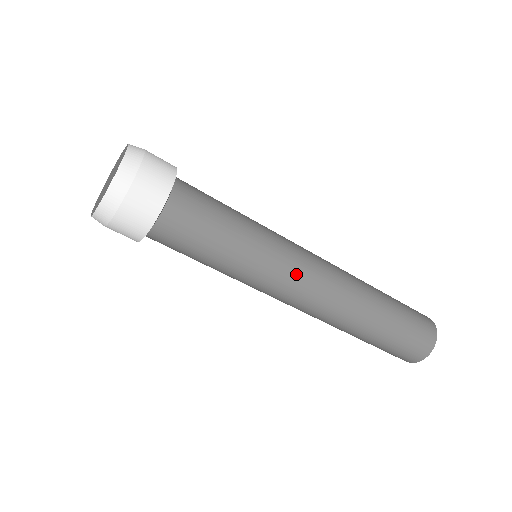
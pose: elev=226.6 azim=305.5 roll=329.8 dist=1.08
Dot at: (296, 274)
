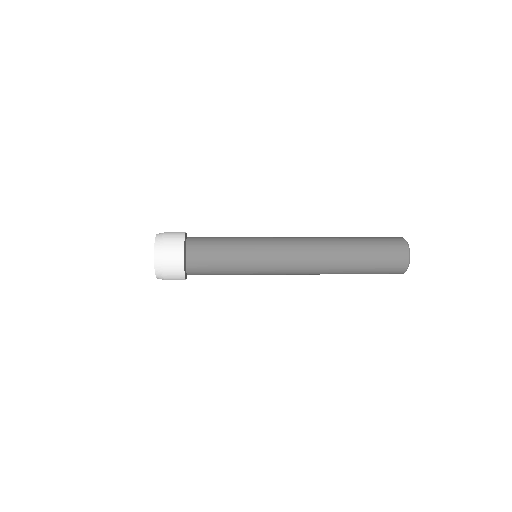
Dot at: (279, 254)
